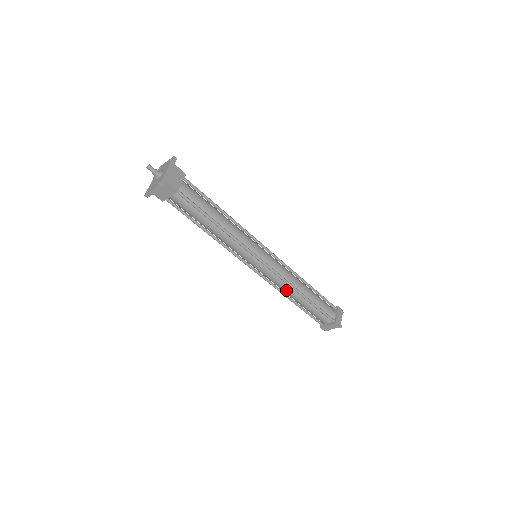
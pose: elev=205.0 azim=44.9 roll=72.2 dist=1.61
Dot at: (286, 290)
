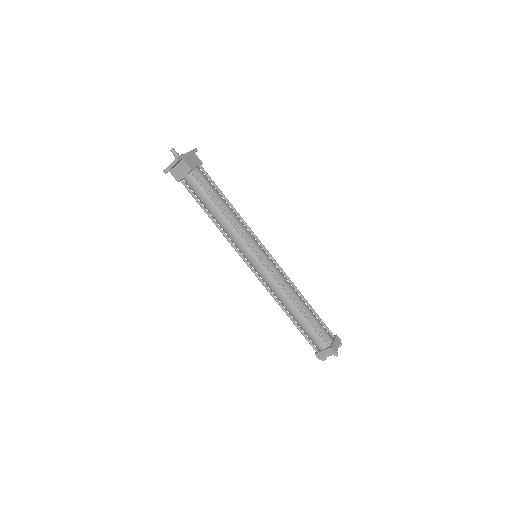
Dot at: (282, 298)
